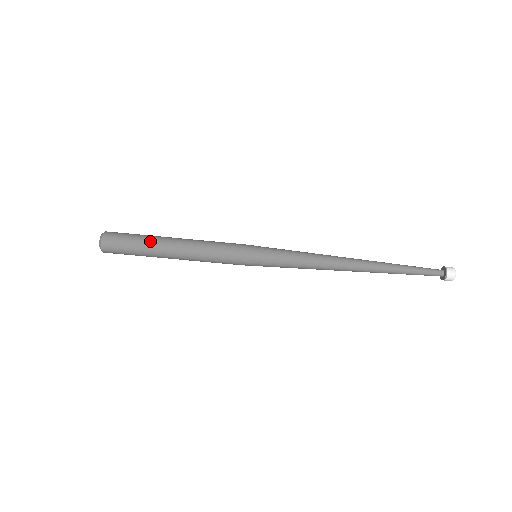
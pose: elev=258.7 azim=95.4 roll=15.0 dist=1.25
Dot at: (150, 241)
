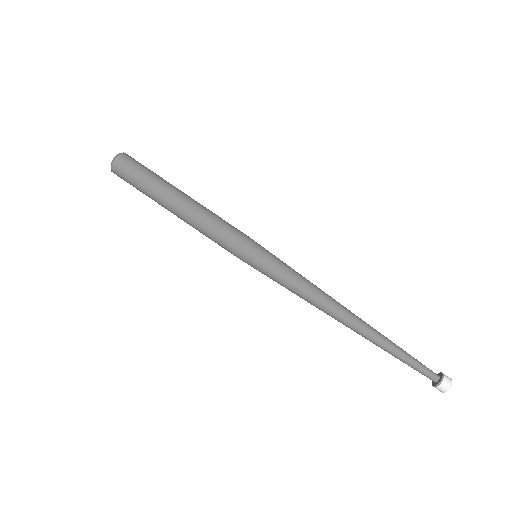
Dot at: occluded
